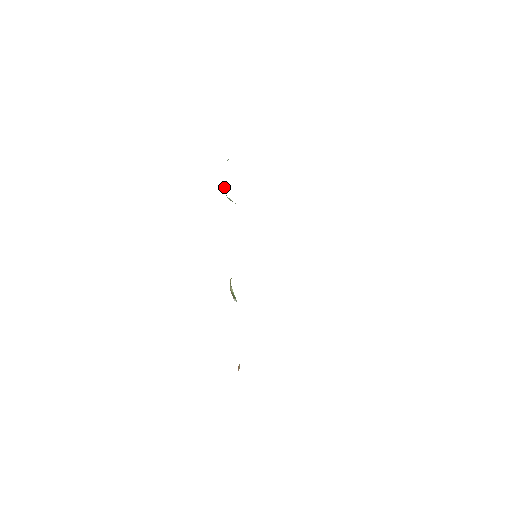
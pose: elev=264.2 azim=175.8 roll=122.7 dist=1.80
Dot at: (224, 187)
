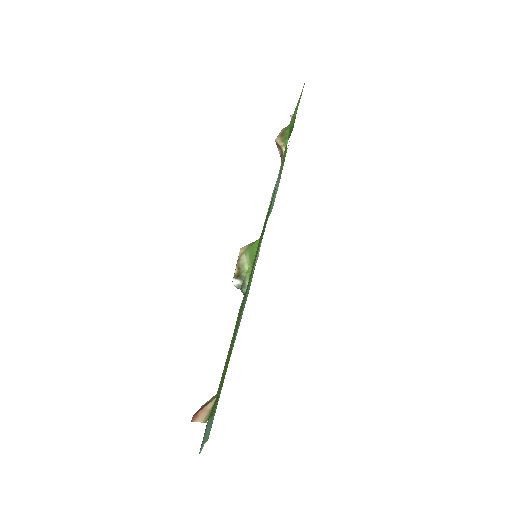
Dot at: (285, 131)
